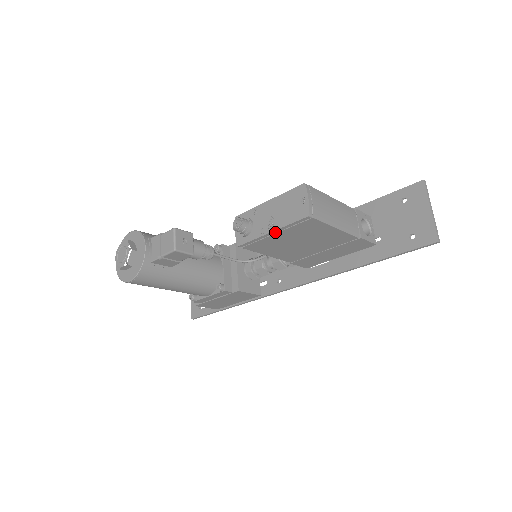
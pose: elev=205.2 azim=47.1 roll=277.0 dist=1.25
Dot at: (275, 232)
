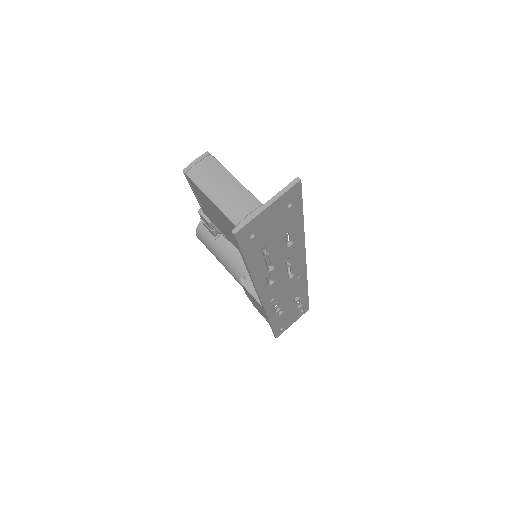
Dot at: (195, 194)
